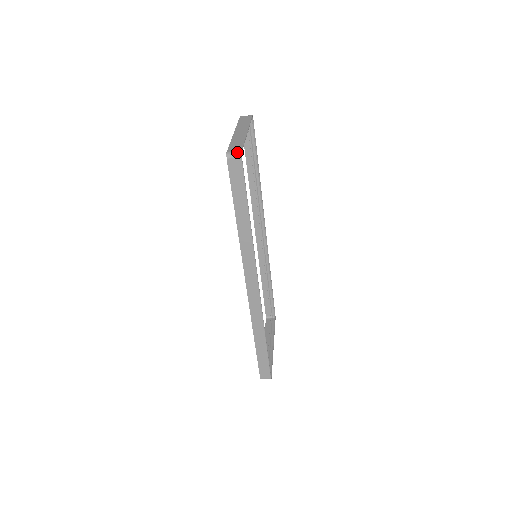
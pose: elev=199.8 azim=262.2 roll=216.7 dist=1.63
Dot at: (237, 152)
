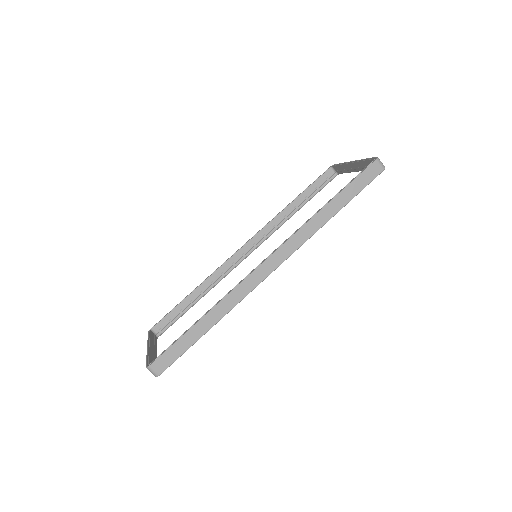
Dot at: occluded
